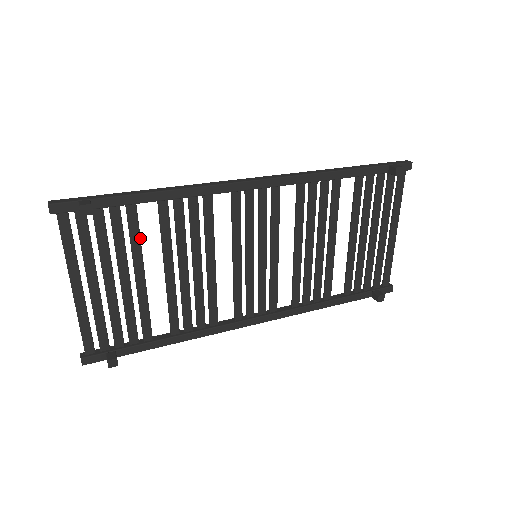
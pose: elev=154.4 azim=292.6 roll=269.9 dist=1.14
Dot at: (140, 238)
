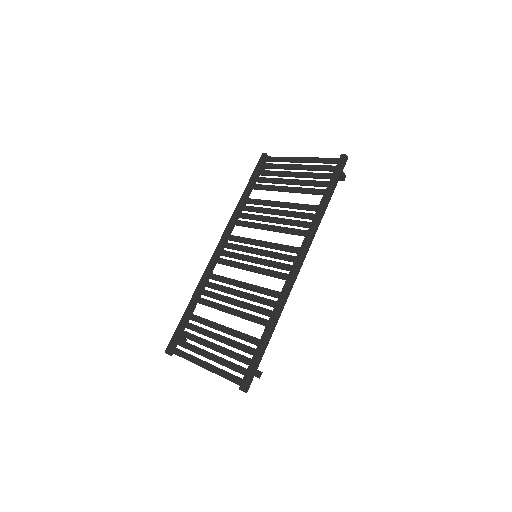
Dot at: (244, 334)
